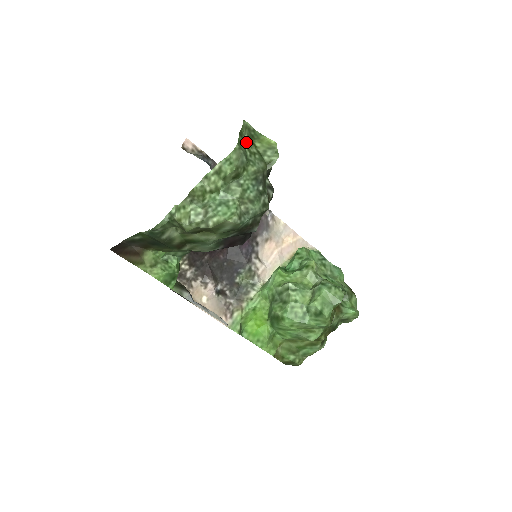
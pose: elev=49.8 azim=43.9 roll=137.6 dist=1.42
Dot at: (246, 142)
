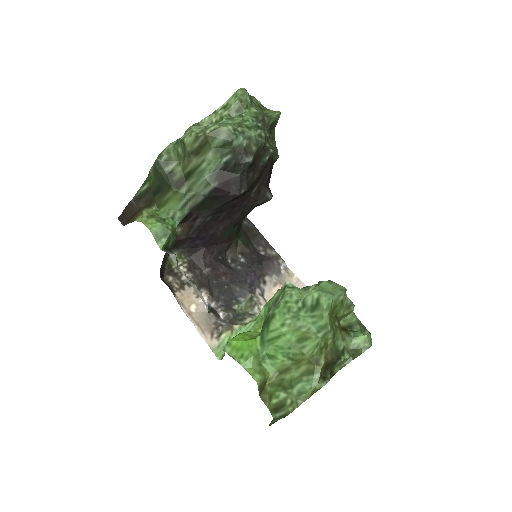
Dot at: (254, 104)
